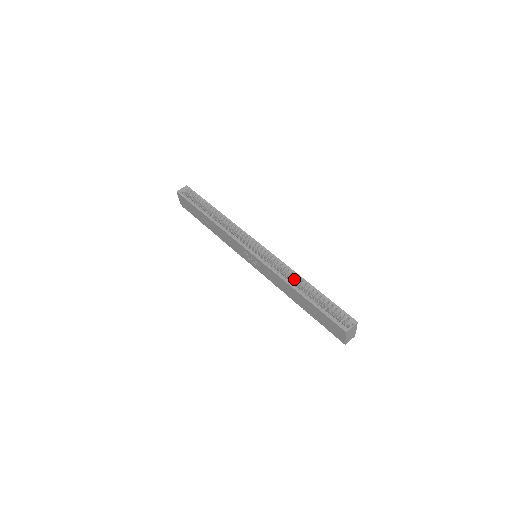
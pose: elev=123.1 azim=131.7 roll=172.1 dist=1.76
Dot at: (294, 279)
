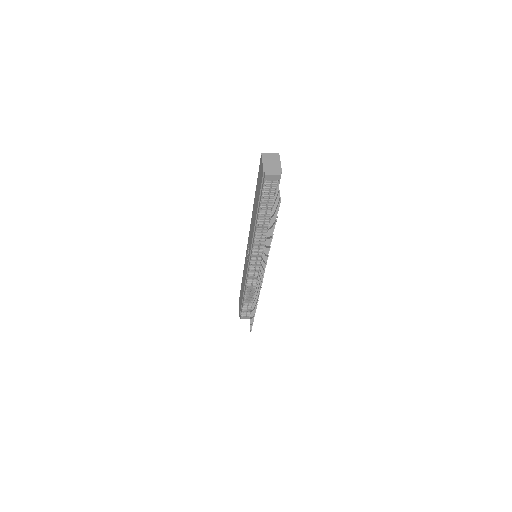
Dot at: occluded
